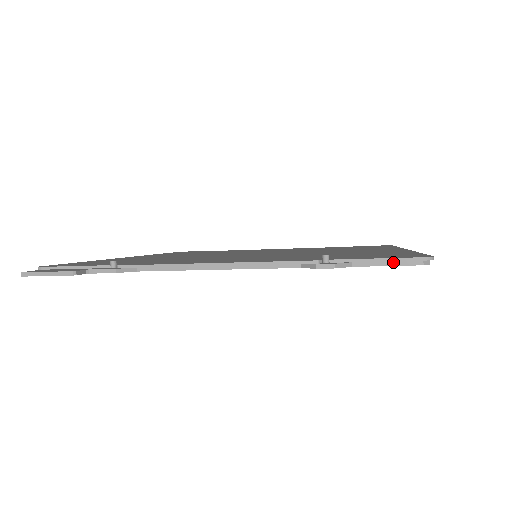
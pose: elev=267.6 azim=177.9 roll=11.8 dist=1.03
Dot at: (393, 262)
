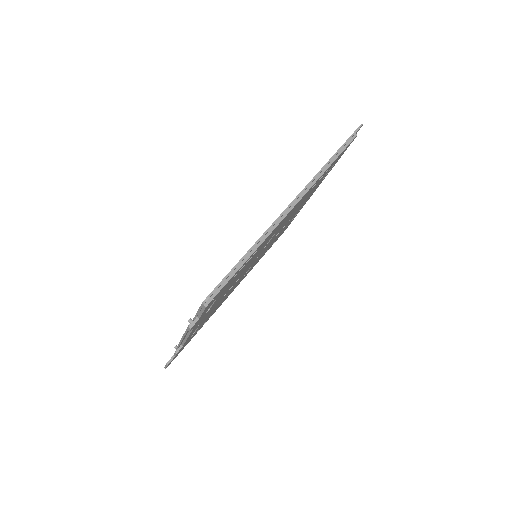
Dot at: (201, 311)
